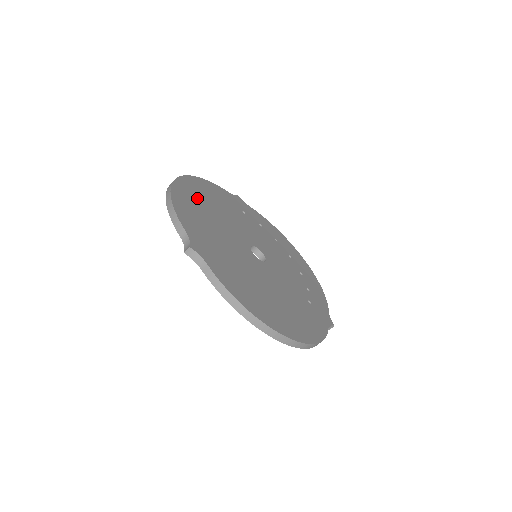
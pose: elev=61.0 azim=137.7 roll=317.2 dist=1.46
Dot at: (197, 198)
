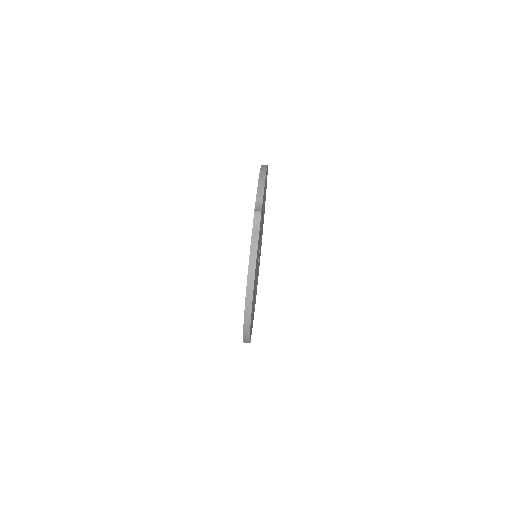
Dot at: (265, 189)
